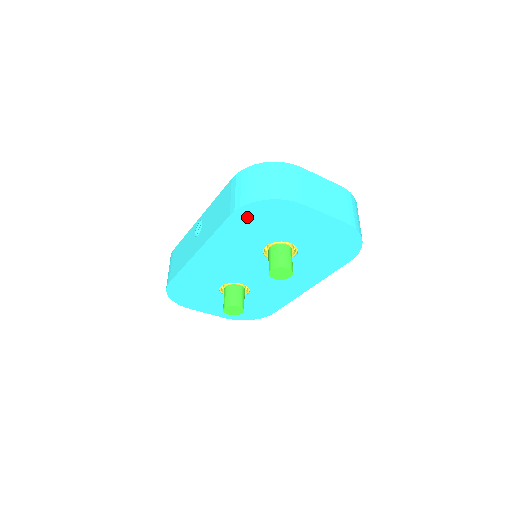
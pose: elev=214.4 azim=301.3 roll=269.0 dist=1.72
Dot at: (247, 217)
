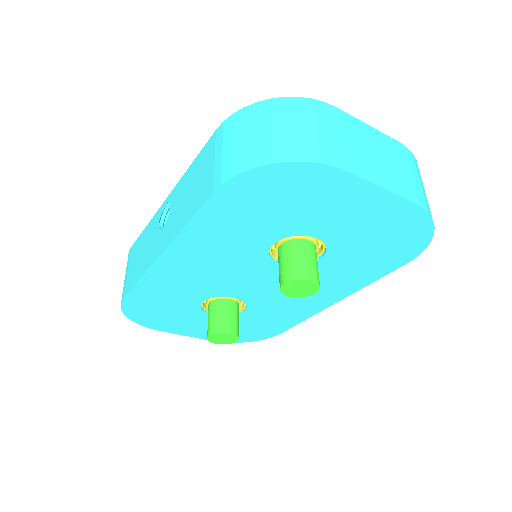
Dot at: (244, 195)
